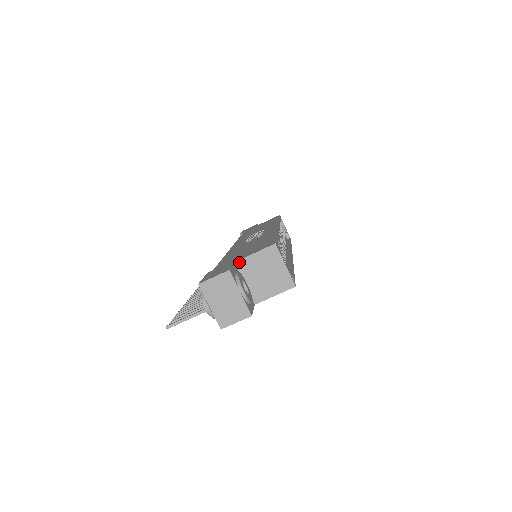
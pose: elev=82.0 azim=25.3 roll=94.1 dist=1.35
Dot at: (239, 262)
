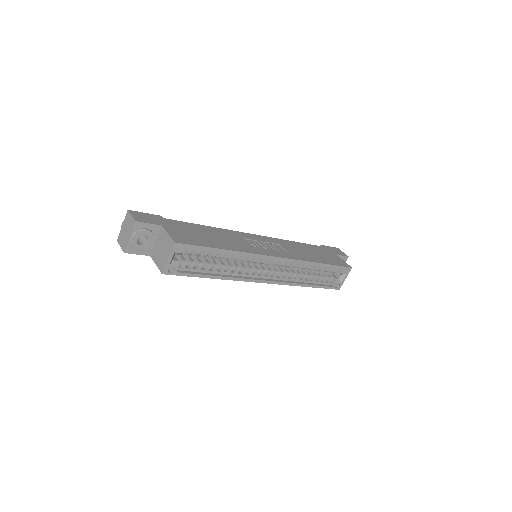
Dot at: (163, 228)
